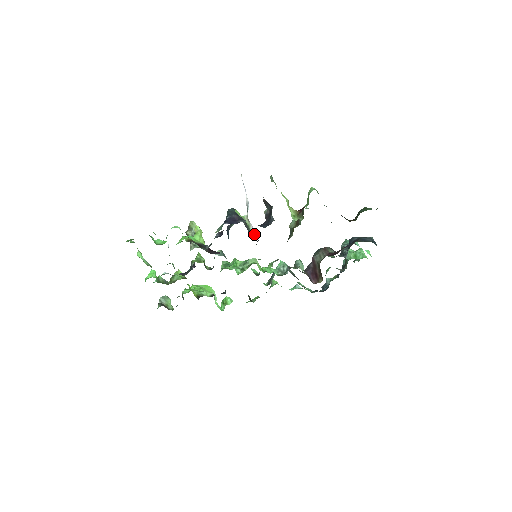
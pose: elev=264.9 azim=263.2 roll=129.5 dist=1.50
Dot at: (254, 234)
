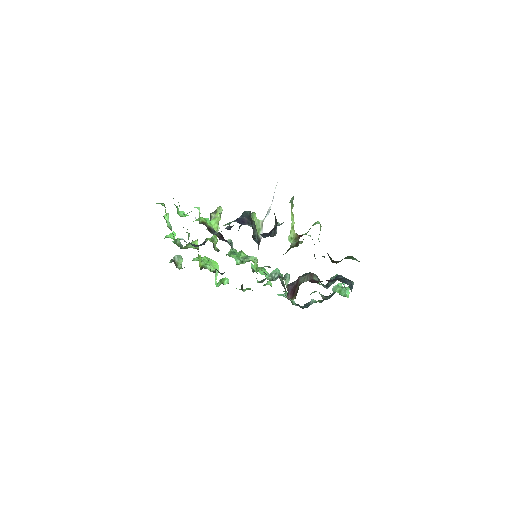
Dot at: (261, 238)
